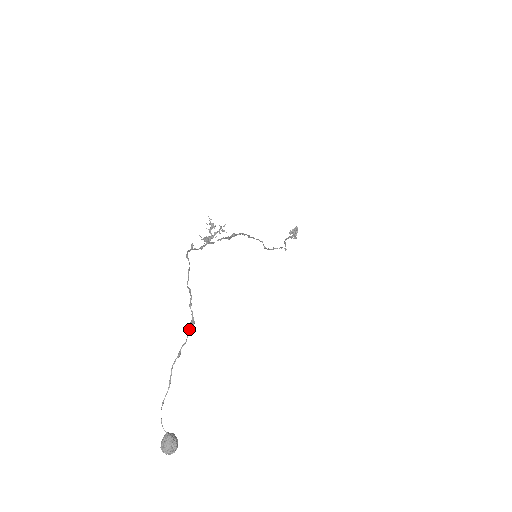
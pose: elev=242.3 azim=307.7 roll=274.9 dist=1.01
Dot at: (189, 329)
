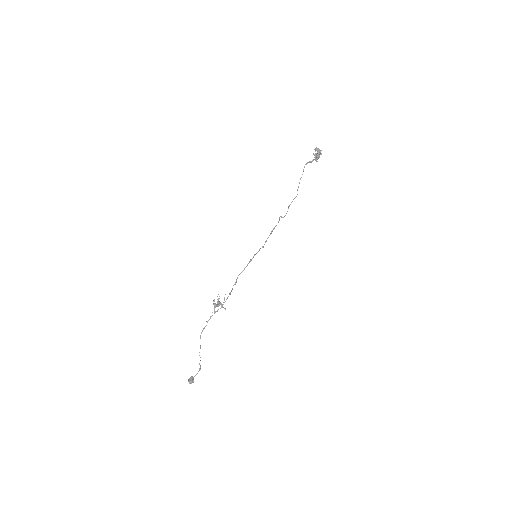
Dot at: (198, 371)
